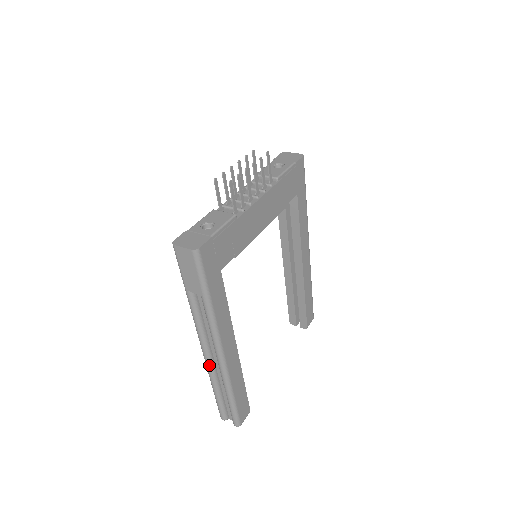
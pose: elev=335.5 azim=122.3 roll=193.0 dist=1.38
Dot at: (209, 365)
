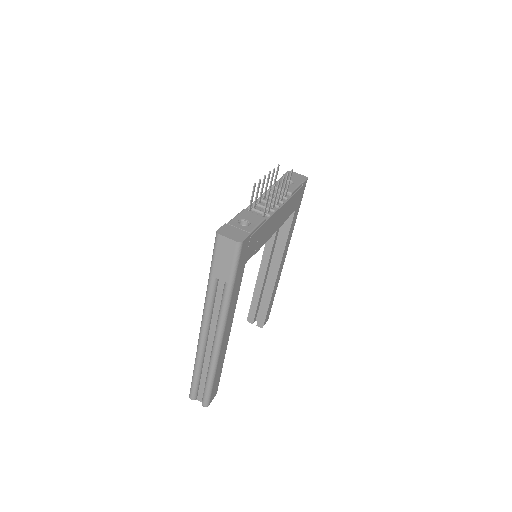
Dot at: (202, 346)
